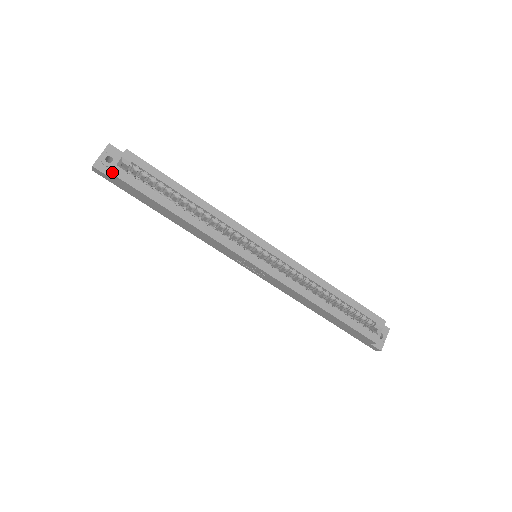
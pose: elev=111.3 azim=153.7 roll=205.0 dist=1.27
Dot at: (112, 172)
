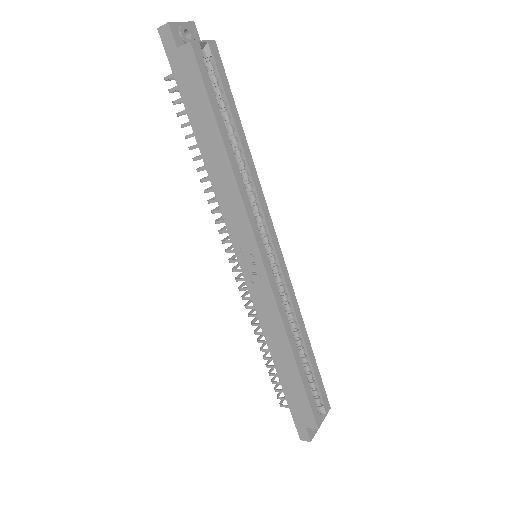
Dot at: (192, 44)
